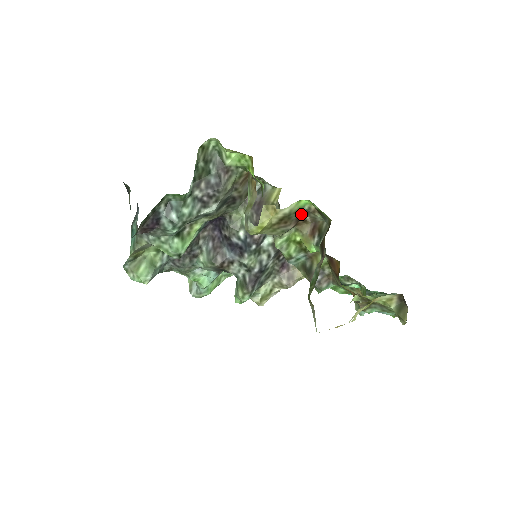
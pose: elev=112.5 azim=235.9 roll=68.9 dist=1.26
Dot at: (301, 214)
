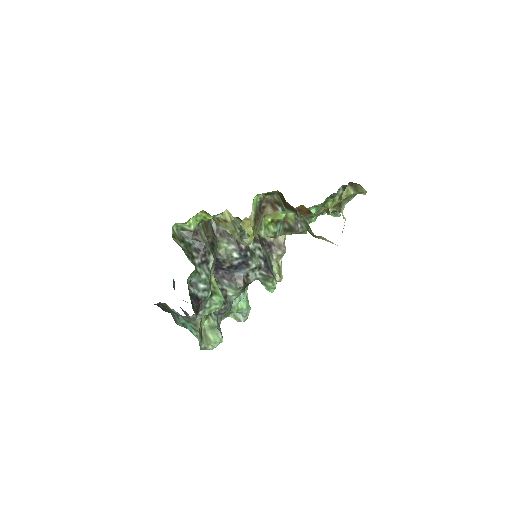
Dot at: (259, 206)
